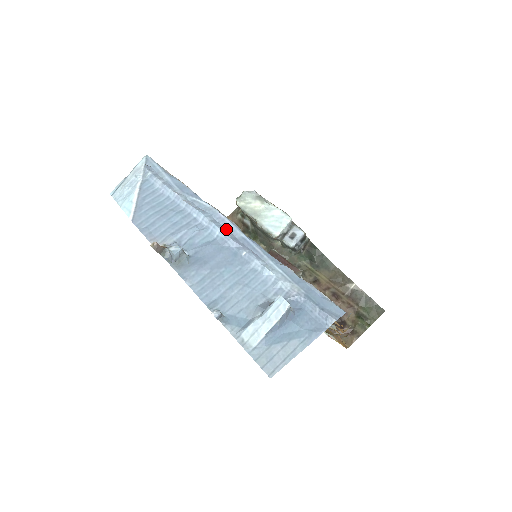
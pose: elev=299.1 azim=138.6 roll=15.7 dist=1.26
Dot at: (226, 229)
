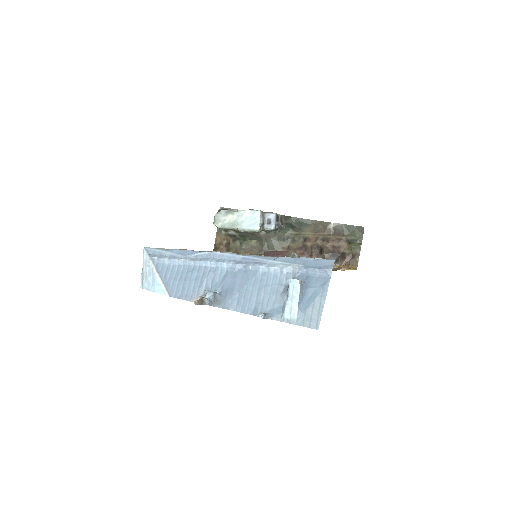
Dot at: (229, 260)
